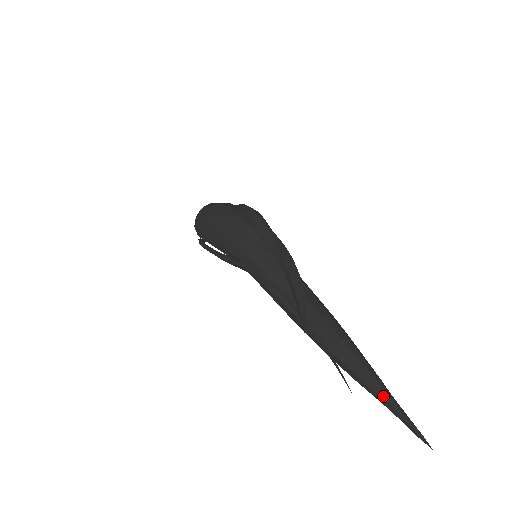
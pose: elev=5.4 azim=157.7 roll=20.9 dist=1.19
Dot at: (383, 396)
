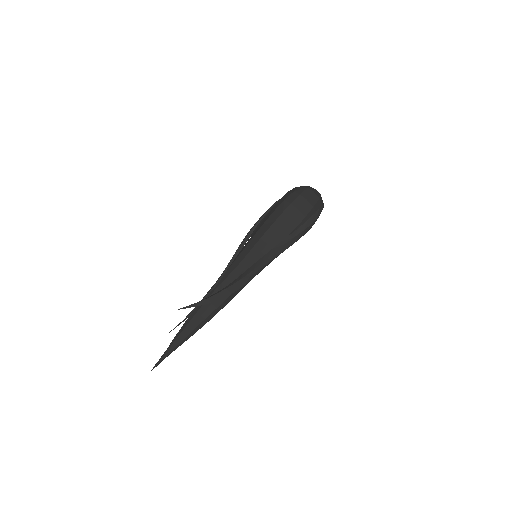
Dot at: (167, 349)
